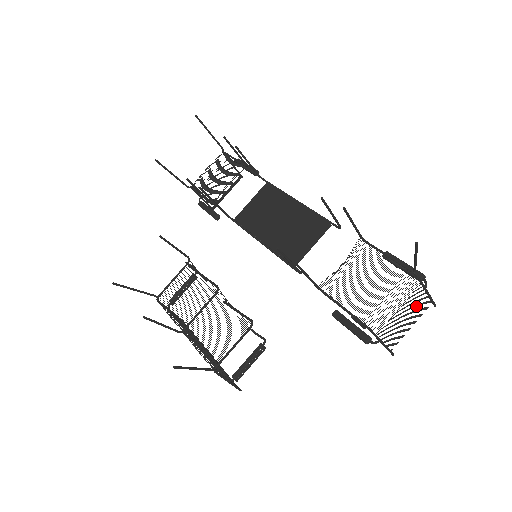
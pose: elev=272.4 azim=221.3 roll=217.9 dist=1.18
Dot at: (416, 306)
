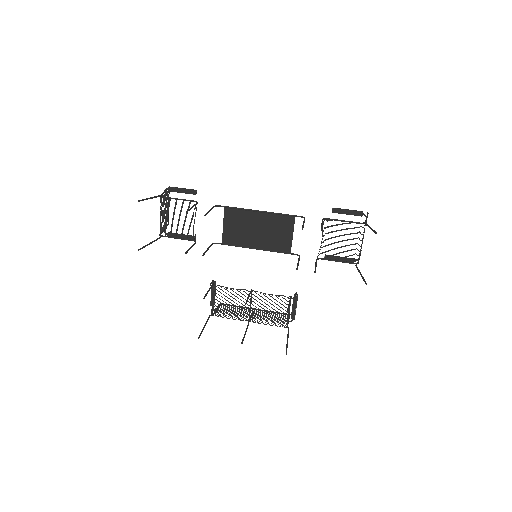
Dot at: occluded
